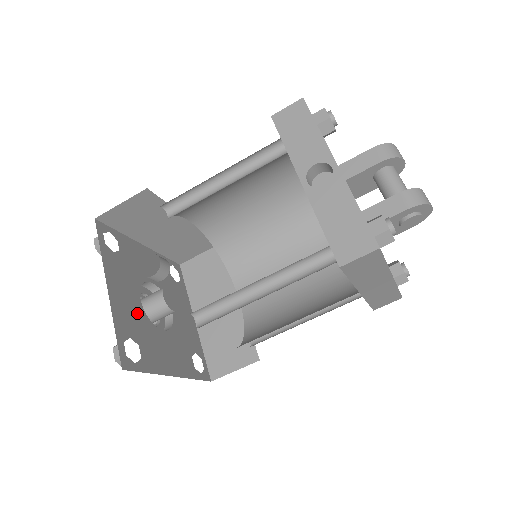
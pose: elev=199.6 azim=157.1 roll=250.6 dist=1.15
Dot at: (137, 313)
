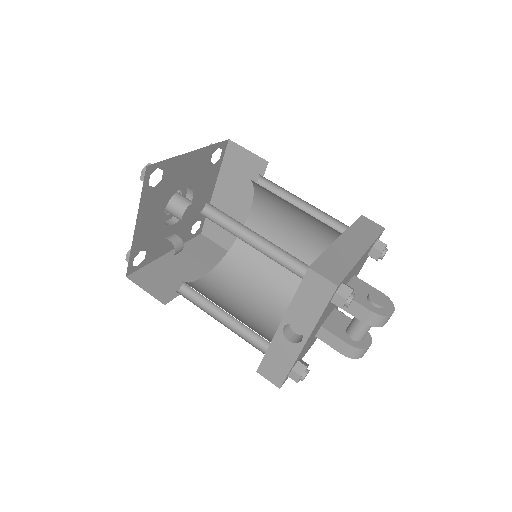
Dot at: (156, 227)
